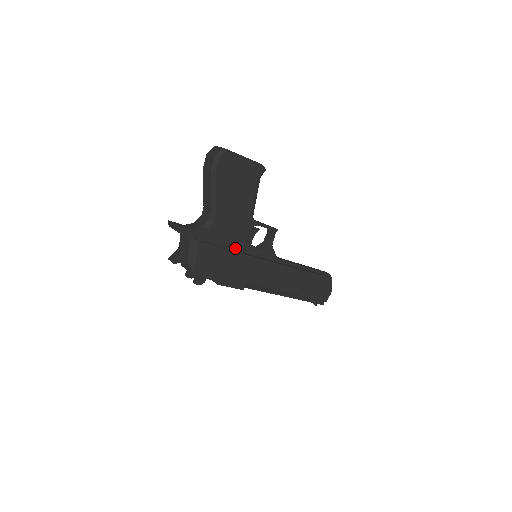
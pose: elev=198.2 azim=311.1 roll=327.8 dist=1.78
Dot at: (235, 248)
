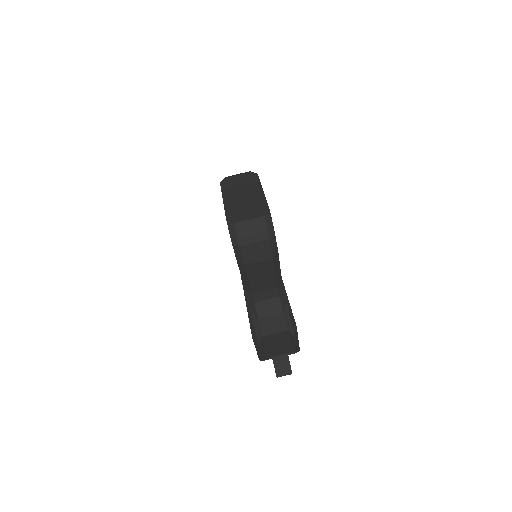
Dot at: occluded
